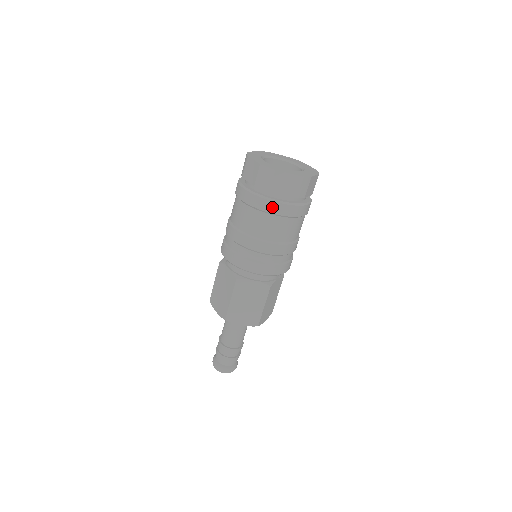
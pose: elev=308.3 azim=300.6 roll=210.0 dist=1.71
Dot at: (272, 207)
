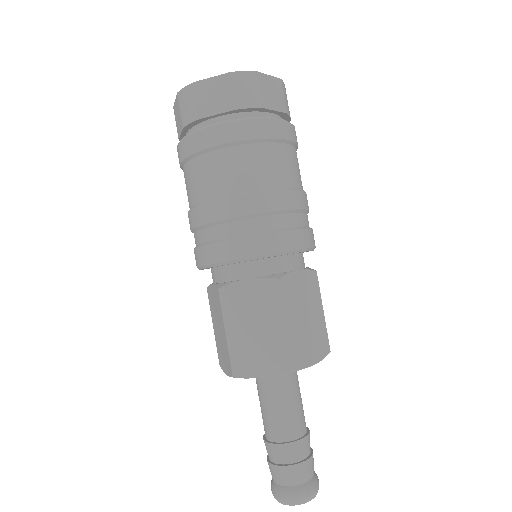
Dot at: (277, 129)
